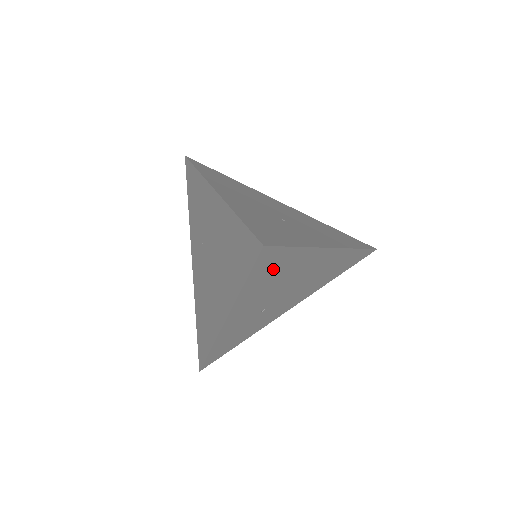
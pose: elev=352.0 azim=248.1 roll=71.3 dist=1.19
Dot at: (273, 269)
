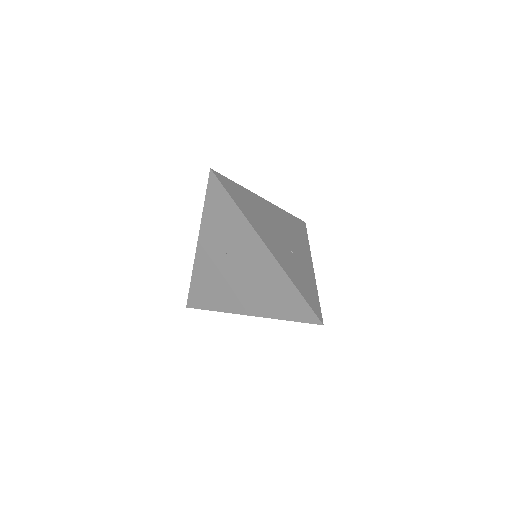
Dot at: occluded
